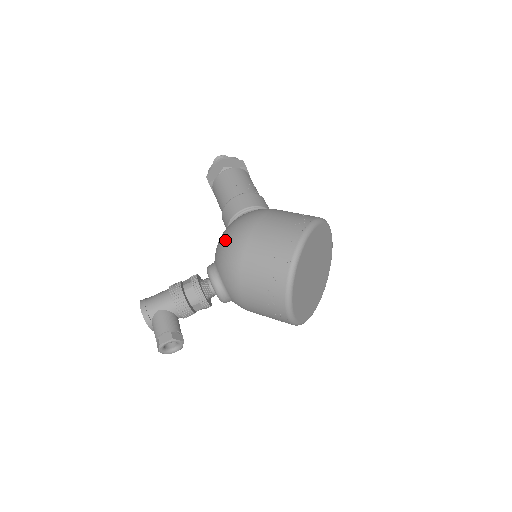
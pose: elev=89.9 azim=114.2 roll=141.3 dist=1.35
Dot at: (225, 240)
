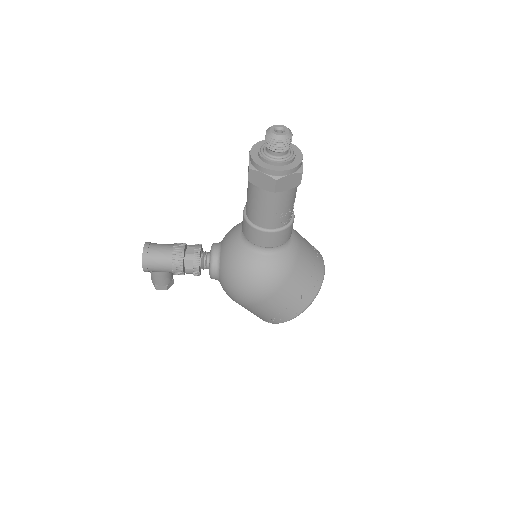
Dot at: (236, 287)
